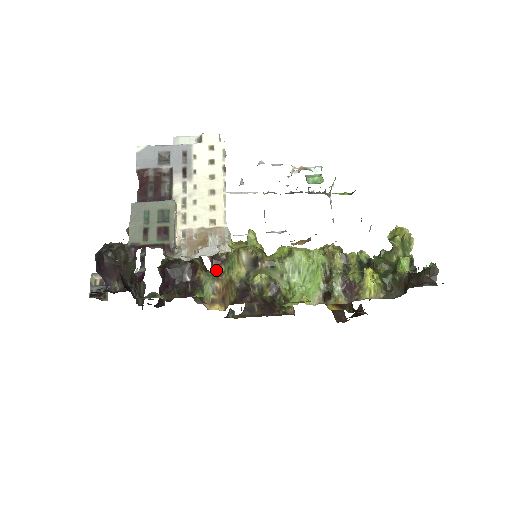
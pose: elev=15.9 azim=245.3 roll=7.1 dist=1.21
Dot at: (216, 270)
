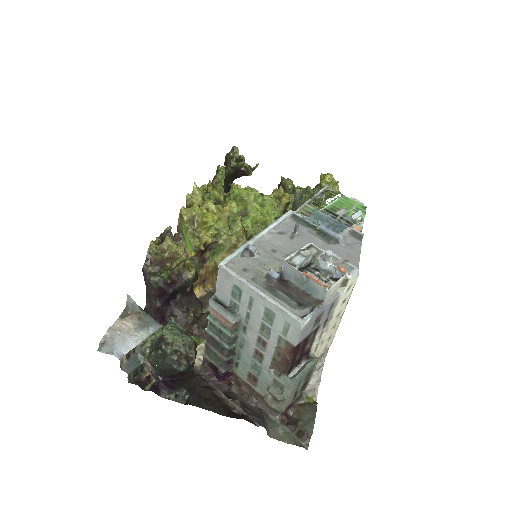
Dot at: (201, 258)
